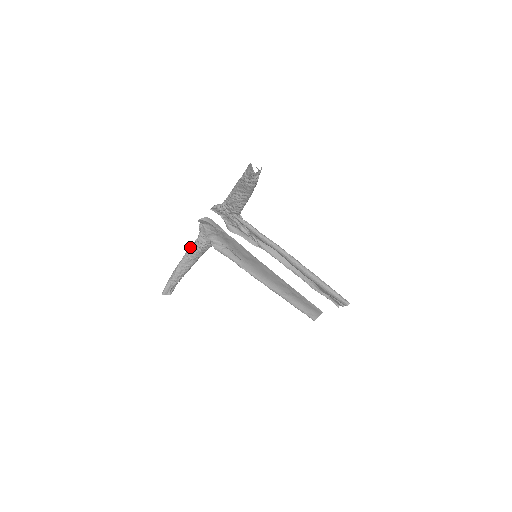
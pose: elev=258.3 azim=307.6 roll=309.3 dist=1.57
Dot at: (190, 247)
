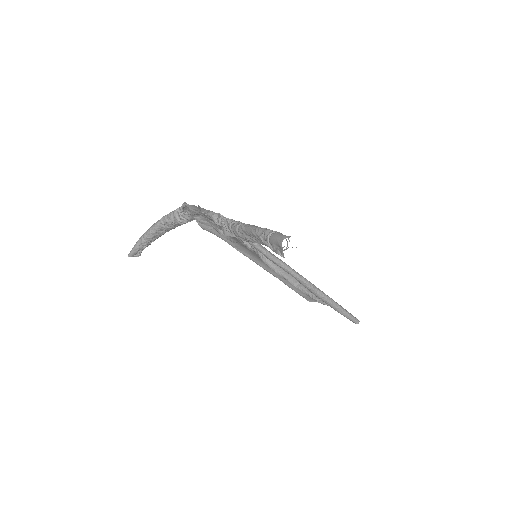
Dot at: (167, 215)
